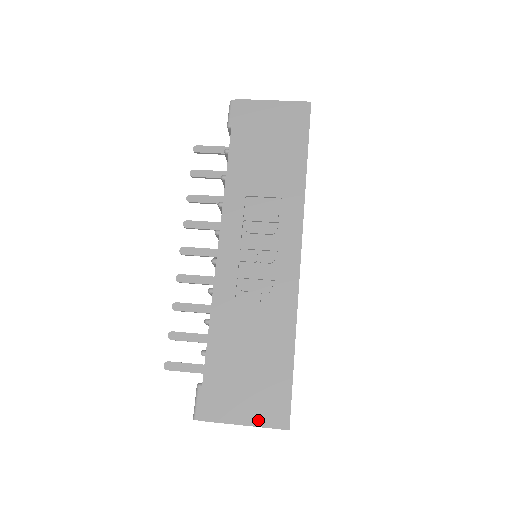
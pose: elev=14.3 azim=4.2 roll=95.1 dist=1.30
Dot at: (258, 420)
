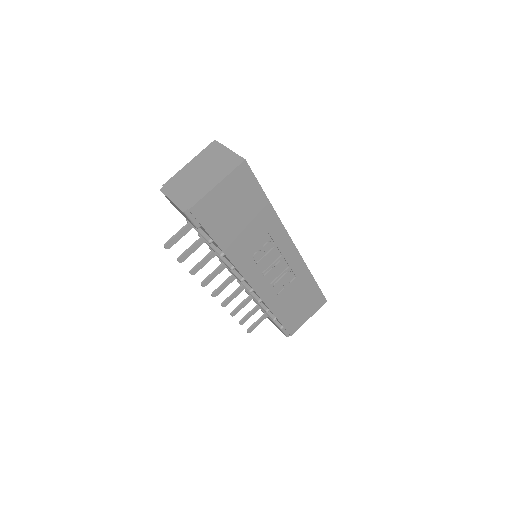
Dot at: (314, 312)
